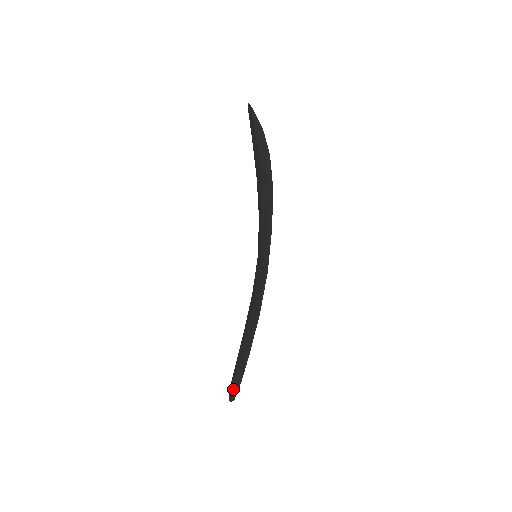
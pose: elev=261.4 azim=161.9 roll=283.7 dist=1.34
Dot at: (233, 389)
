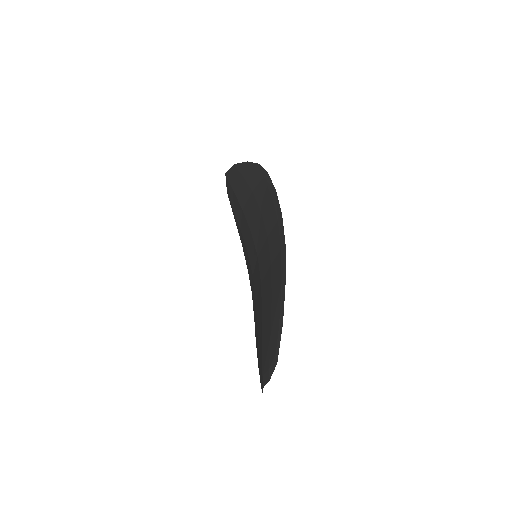
Dot at: (271, 355)
